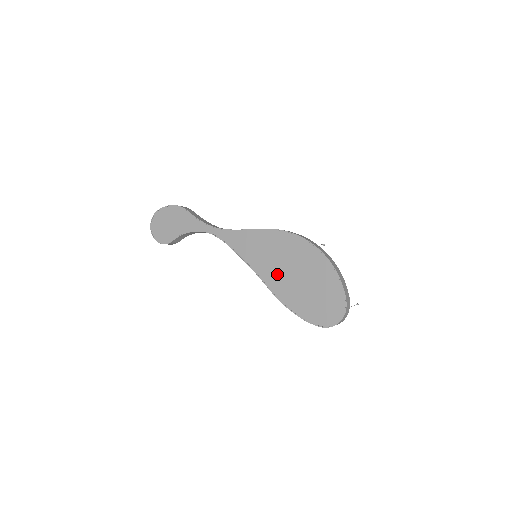
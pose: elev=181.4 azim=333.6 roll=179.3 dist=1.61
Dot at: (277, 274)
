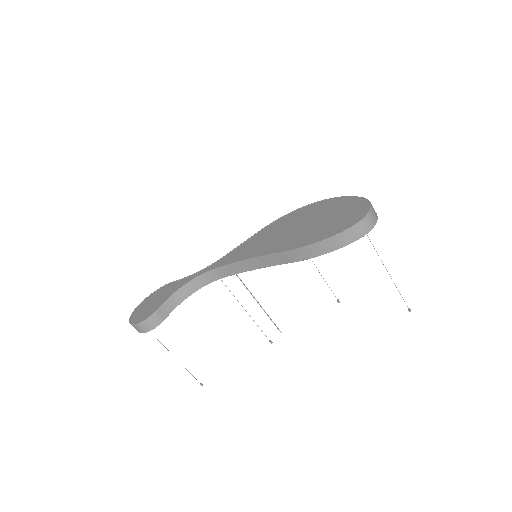
Dot at: (283, 240)
